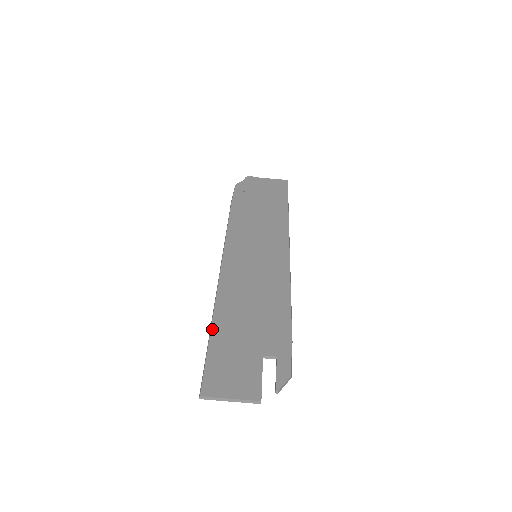
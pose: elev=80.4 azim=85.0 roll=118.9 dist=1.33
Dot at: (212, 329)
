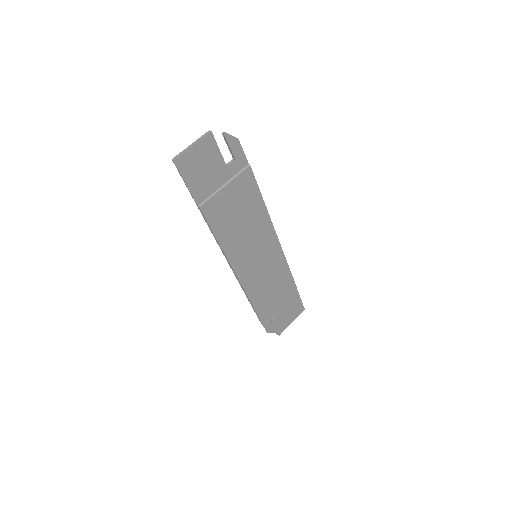
Dot at: (200, 210)
